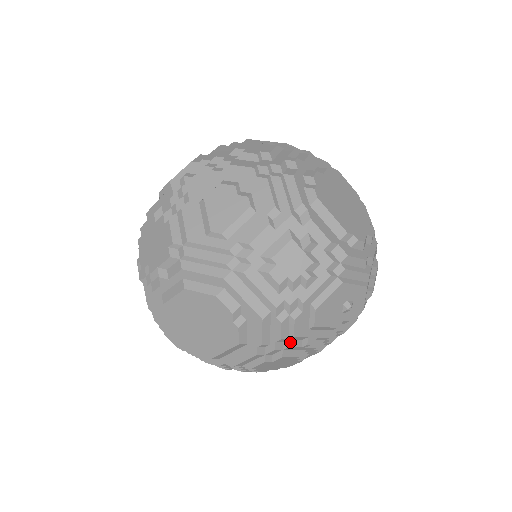
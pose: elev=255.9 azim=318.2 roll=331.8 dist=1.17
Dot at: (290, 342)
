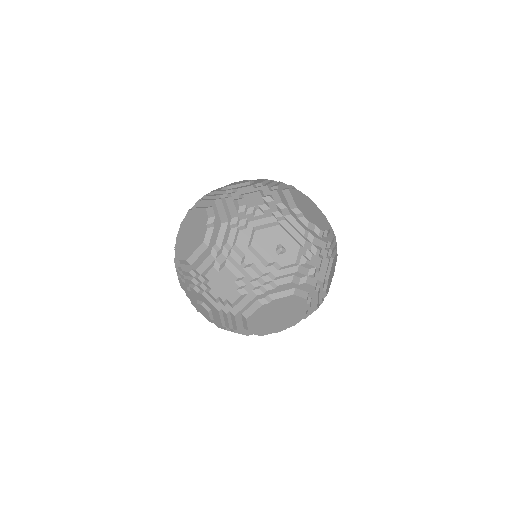
Dot at: (233, 252)
